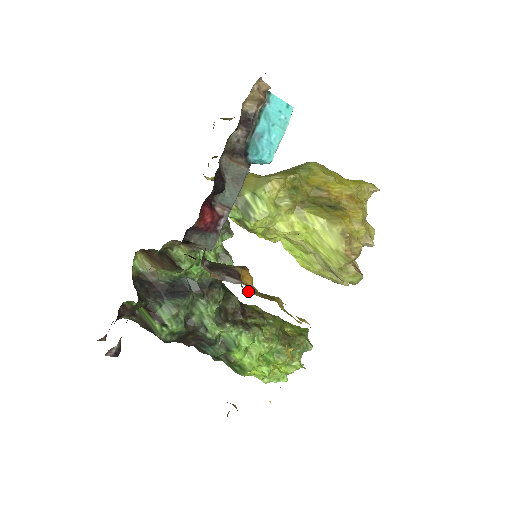
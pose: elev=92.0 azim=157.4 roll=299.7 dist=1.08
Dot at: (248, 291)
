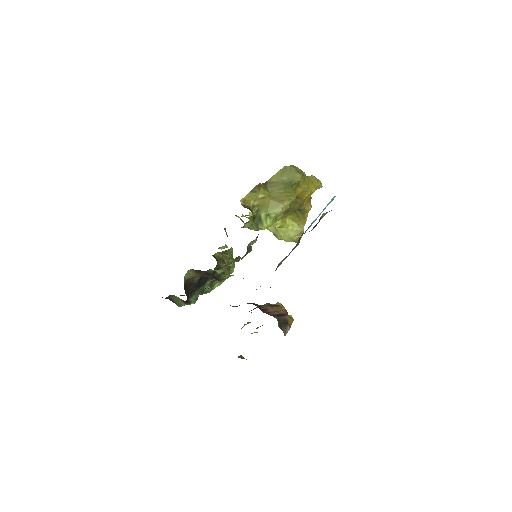
Dot at: occluded
